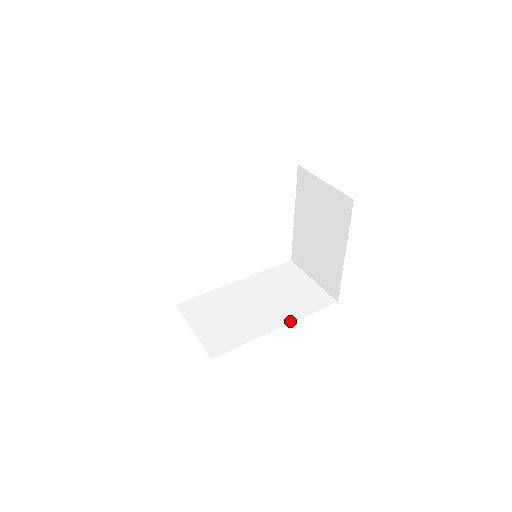
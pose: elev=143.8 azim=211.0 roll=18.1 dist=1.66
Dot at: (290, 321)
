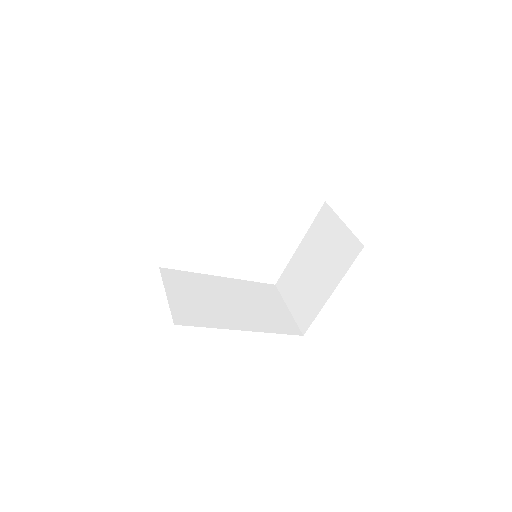
Dot at: (256, 330)
